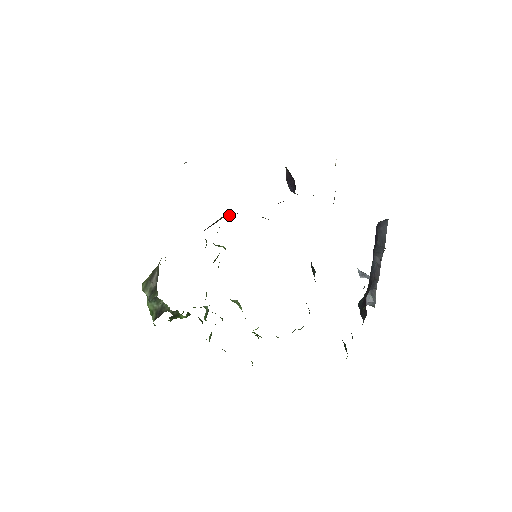
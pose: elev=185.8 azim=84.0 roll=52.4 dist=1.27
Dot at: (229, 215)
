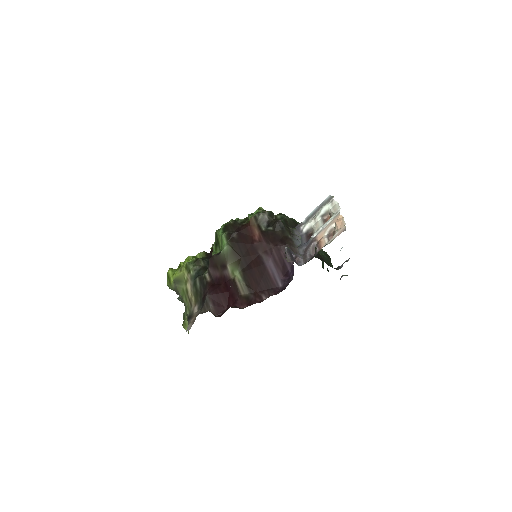
Dot at: (232, 255)
